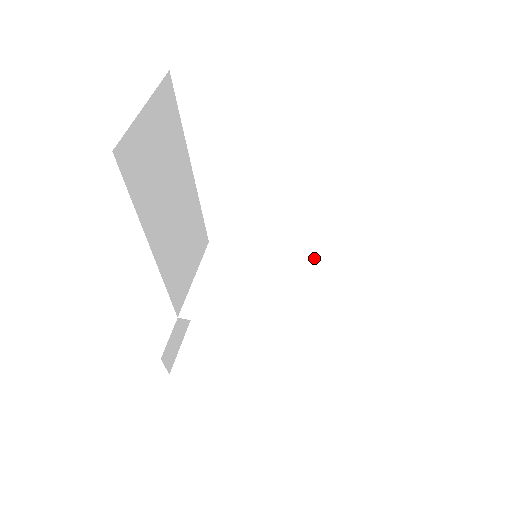
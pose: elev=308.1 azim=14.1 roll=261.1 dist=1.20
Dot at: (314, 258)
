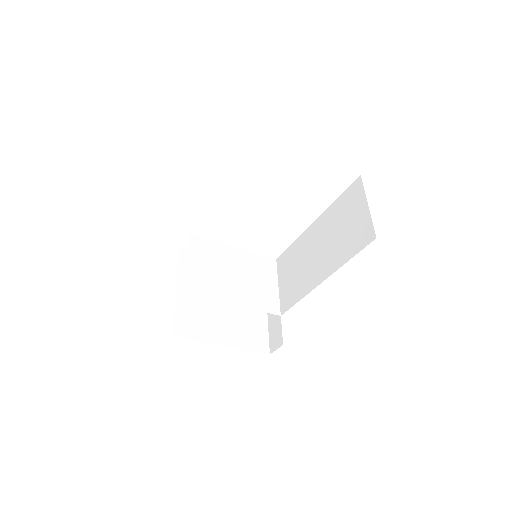
Dot at: (261, 255)
